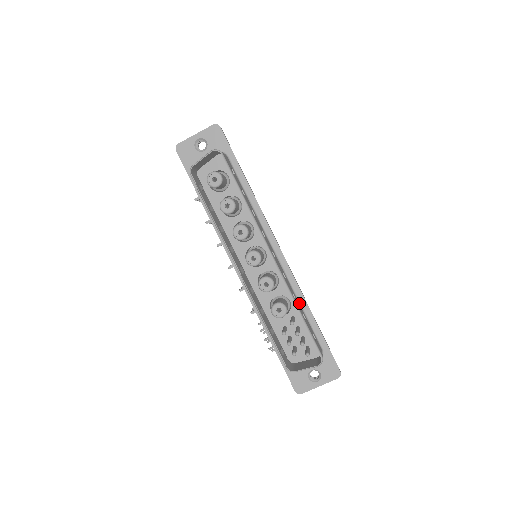
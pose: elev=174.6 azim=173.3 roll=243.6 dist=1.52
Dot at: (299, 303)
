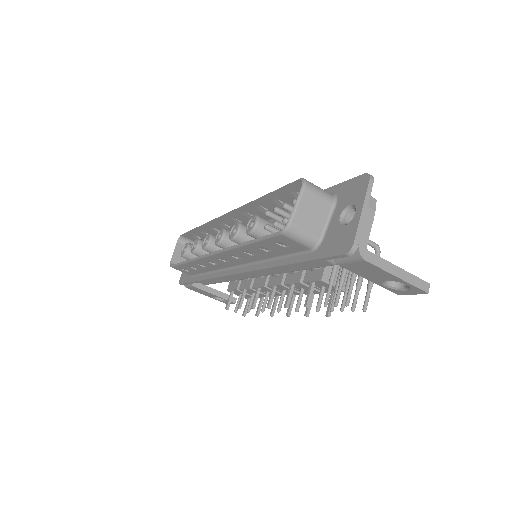
Dot at: occluded
